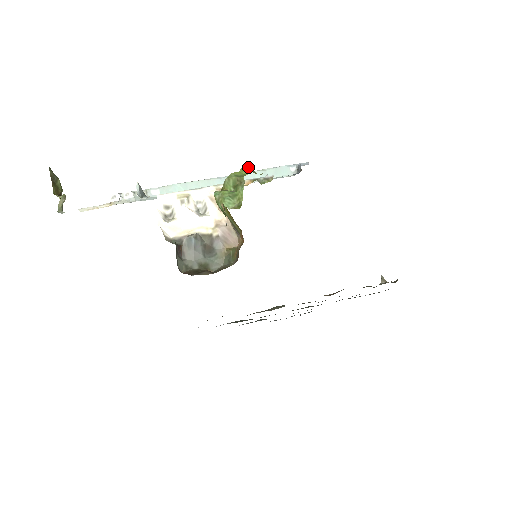
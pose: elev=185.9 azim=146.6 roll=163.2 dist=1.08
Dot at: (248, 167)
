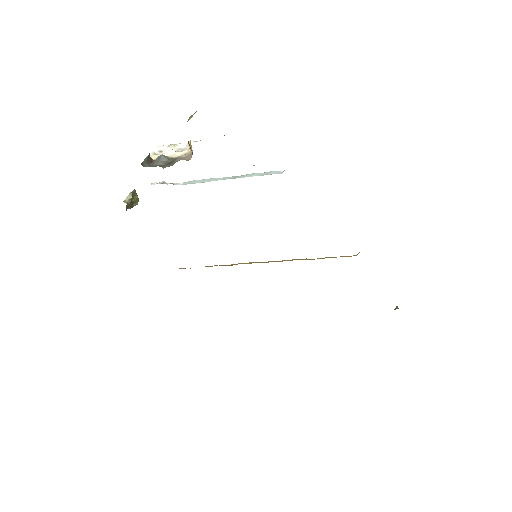
Dot at: occluded
